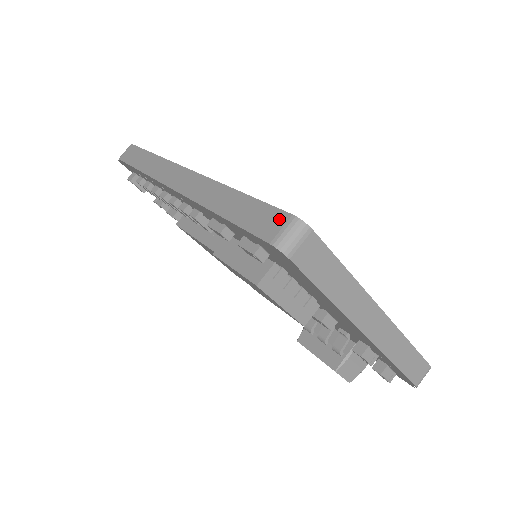
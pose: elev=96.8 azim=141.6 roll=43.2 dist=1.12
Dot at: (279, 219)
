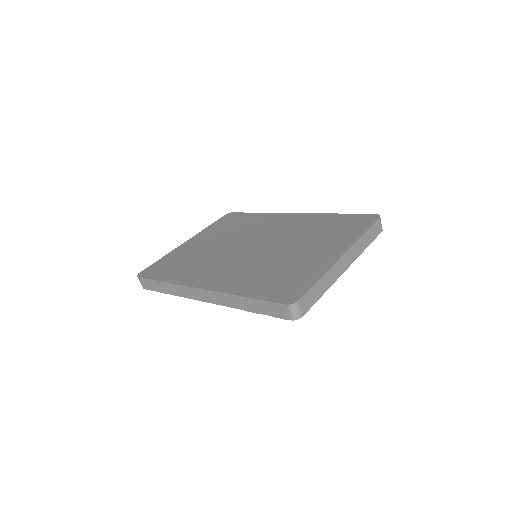
Dot at: (282, 308)
